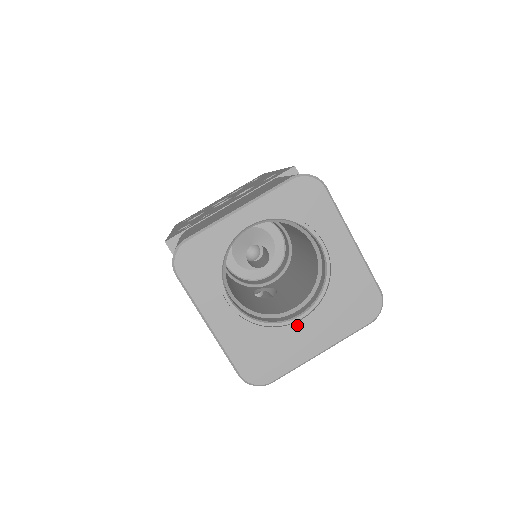
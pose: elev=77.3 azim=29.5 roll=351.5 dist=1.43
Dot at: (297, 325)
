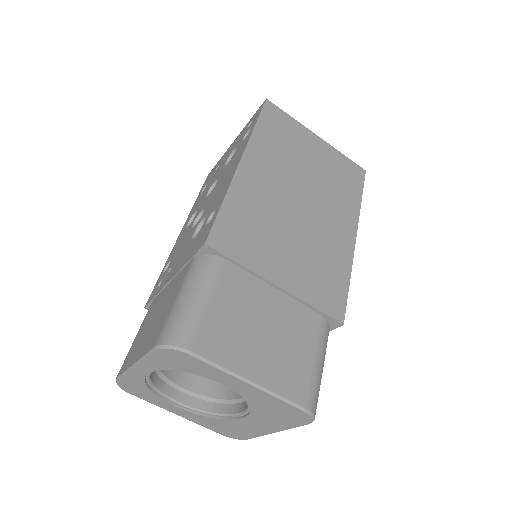
Dot at: (241, 420)
